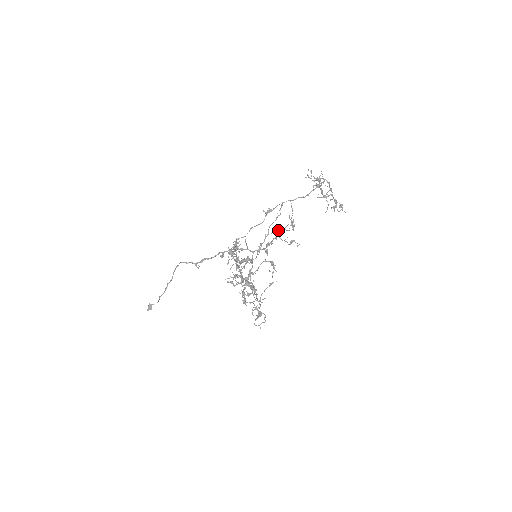
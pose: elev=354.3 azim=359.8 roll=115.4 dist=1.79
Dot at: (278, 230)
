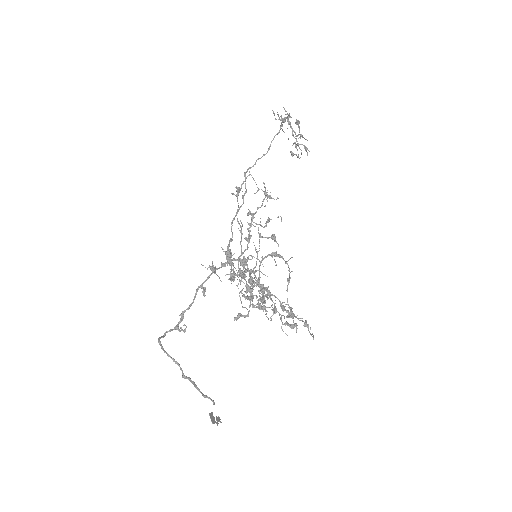
Dot at: (251, 214)
